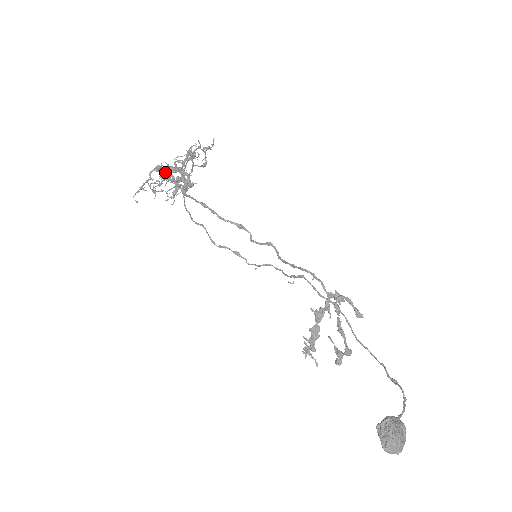
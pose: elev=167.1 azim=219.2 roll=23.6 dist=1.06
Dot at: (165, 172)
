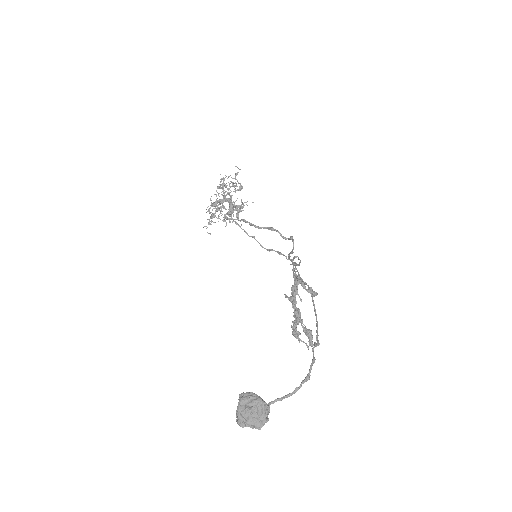
Dot at: occluded
